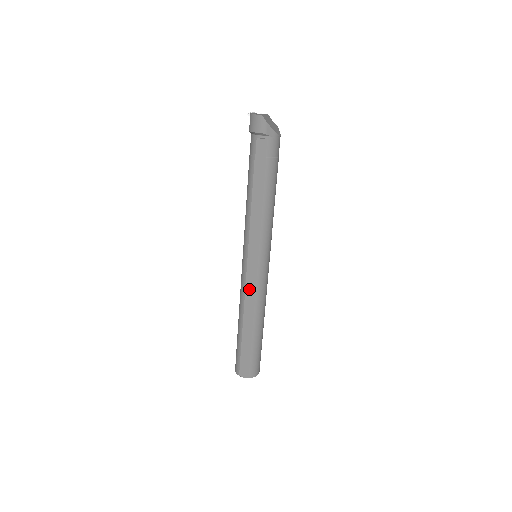
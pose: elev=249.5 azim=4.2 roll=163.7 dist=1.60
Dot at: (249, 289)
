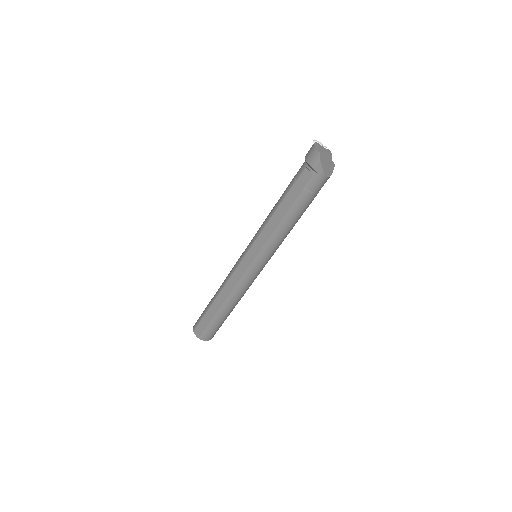
Dot at: (234, 277)
